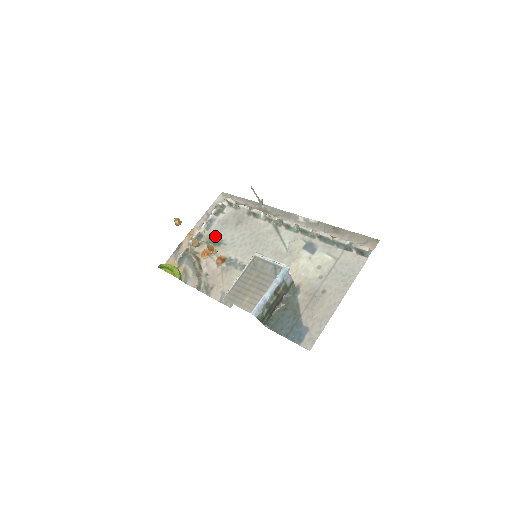
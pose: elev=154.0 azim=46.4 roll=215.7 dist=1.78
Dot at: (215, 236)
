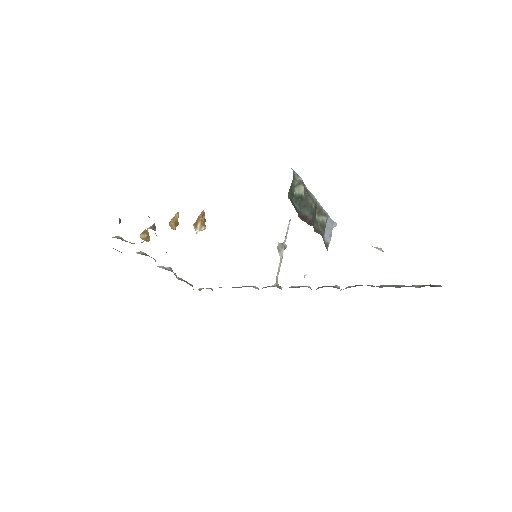
Dot at: occluded
